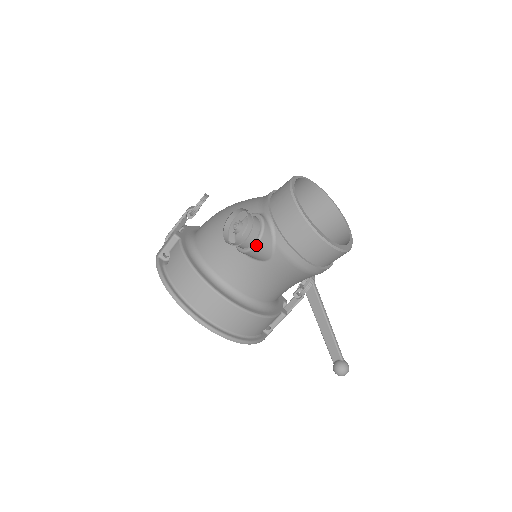
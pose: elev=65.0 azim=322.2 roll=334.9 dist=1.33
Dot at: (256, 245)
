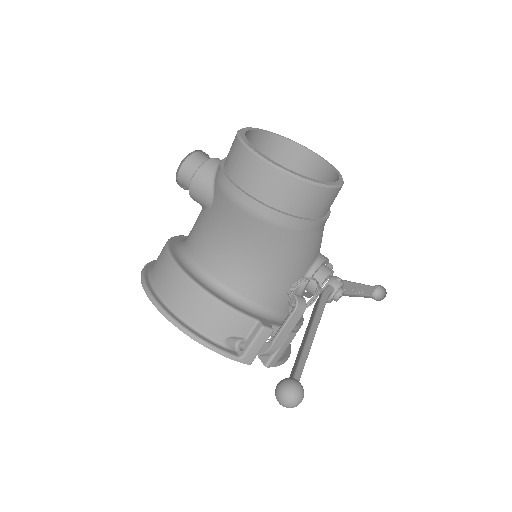
Dot at: (194, 176)
